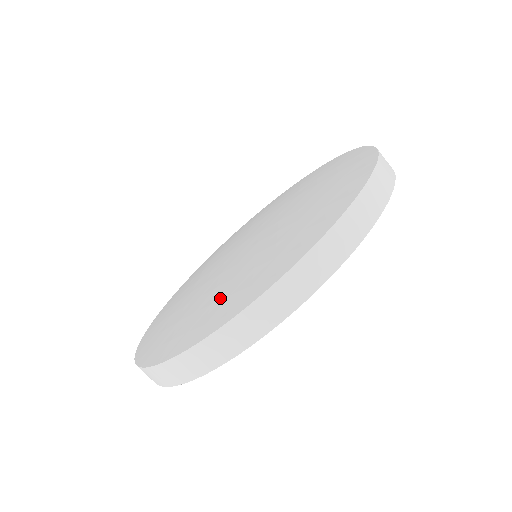
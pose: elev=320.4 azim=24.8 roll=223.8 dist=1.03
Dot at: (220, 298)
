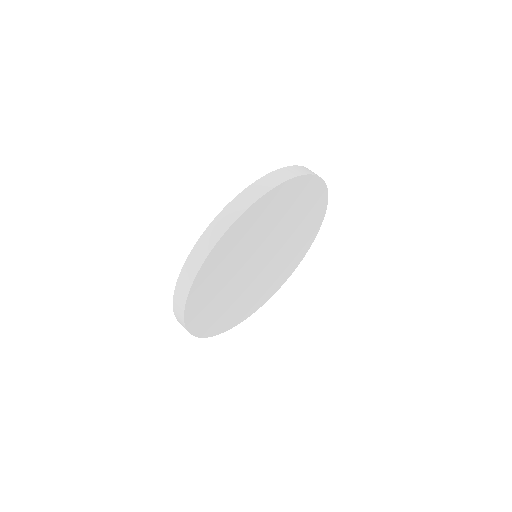
Dot at: occluded
